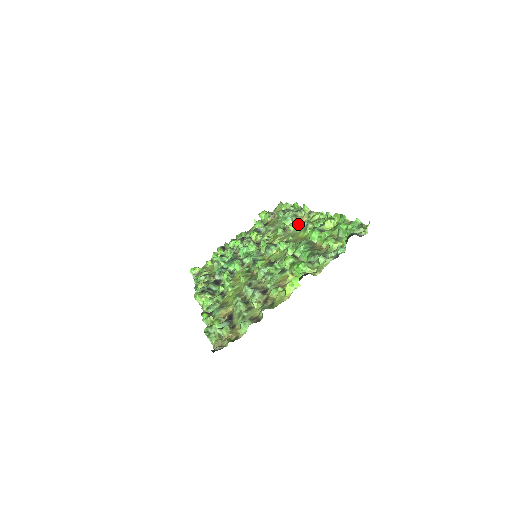
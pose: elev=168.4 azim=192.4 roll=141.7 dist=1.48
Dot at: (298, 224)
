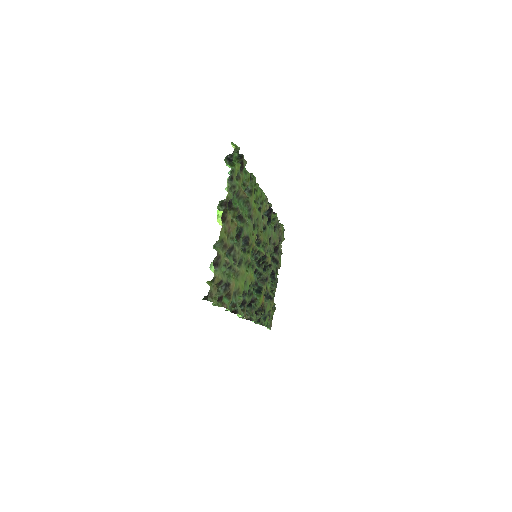
Dot at: occluded
